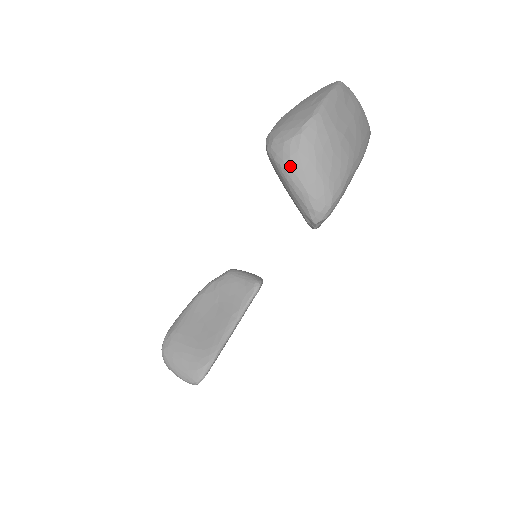
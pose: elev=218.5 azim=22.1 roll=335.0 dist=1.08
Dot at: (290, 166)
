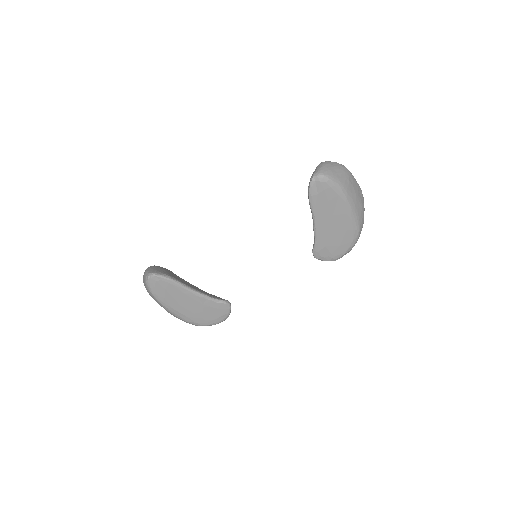
Dot at: (324, 162)
